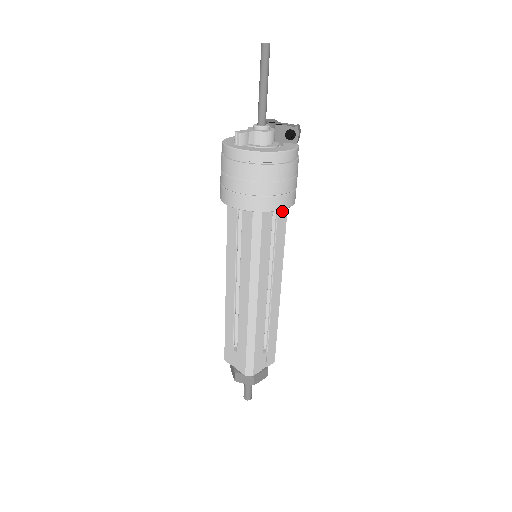
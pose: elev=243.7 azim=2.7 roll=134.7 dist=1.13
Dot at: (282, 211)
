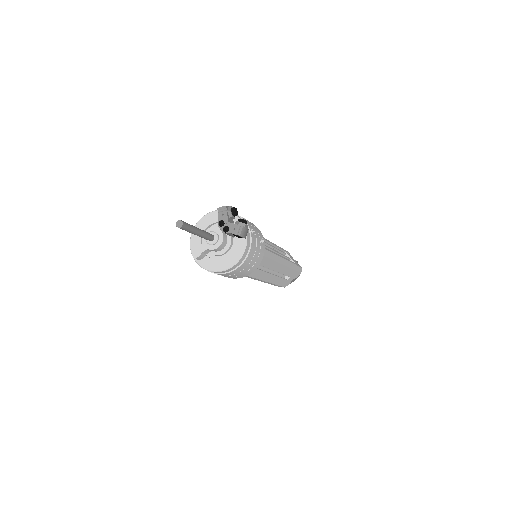
Dot at: occluded
